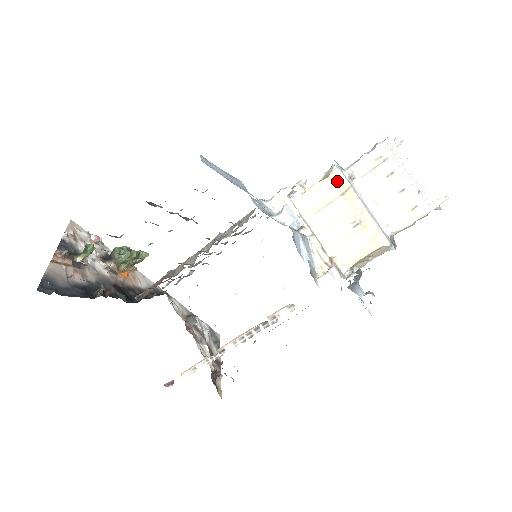
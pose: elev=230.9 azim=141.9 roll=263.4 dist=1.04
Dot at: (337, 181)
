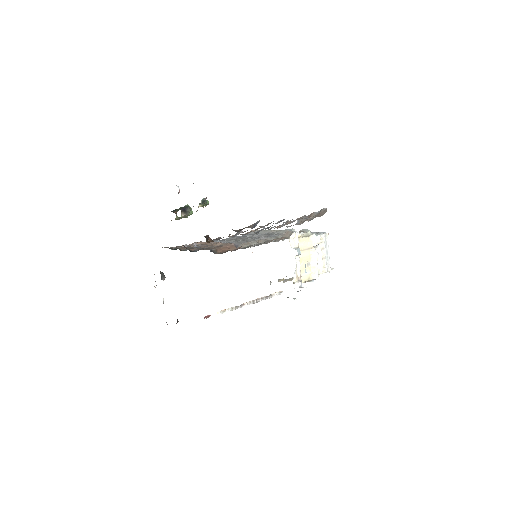
Dot at: (312, 241)
